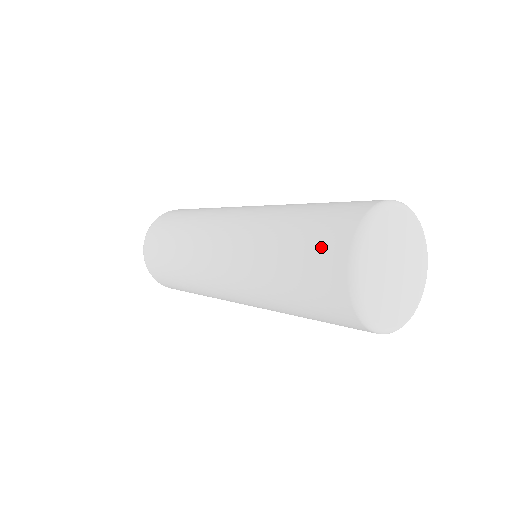
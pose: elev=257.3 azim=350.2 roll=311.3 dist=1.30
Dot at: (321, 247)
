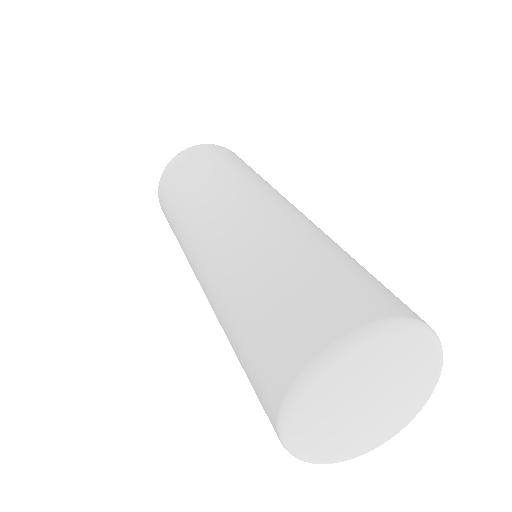
Dot at: occluded
